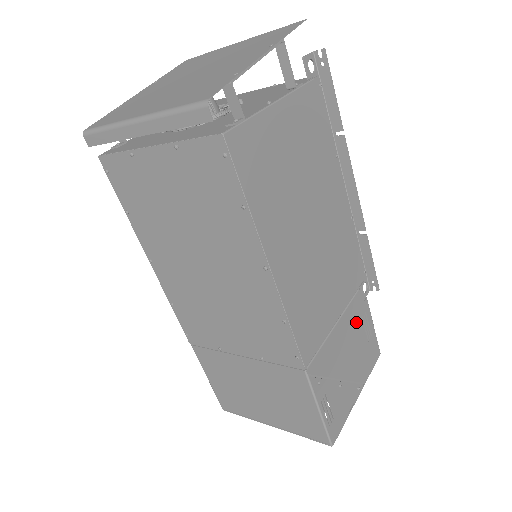
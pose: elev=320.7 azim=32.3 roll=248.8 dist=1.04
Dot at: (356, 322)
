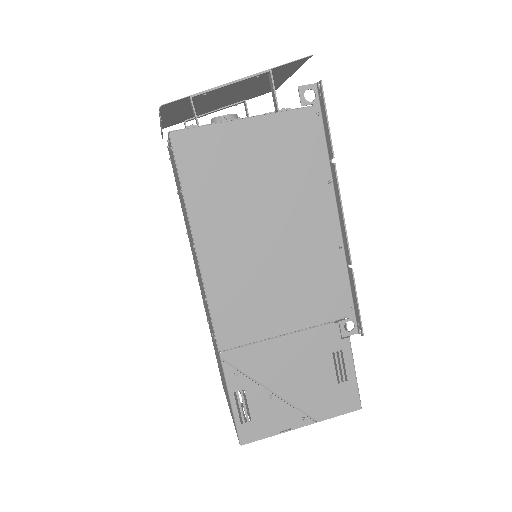
Dot at: (320, 352)
